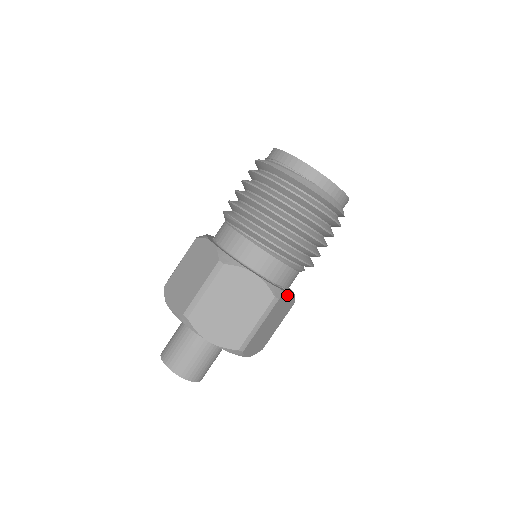
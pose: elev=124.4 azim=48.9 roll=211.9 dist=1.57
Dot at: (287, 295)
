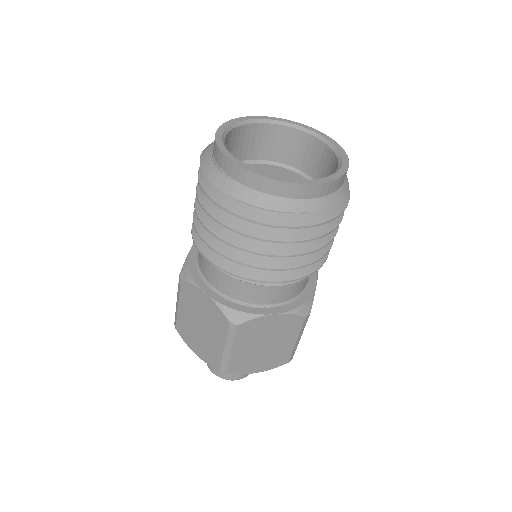
Dot at: (259, 317)
